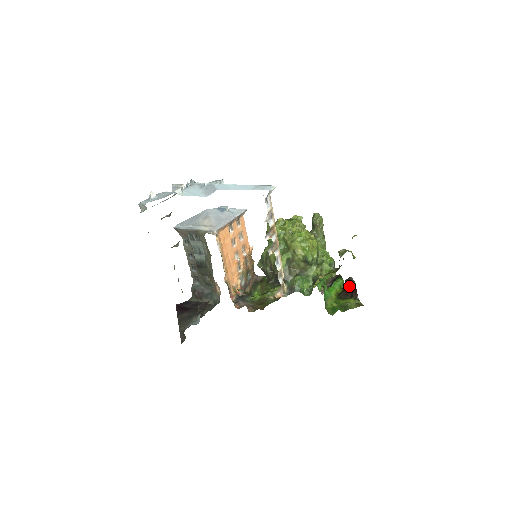
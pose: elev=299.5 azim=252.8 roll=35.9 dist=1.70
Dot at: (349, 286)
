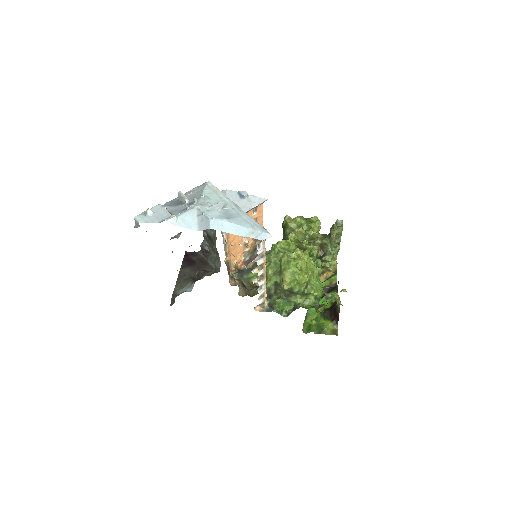
Dot at: (335, 310)
